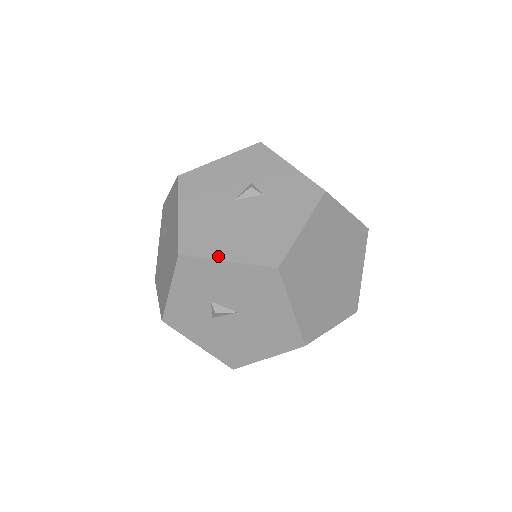
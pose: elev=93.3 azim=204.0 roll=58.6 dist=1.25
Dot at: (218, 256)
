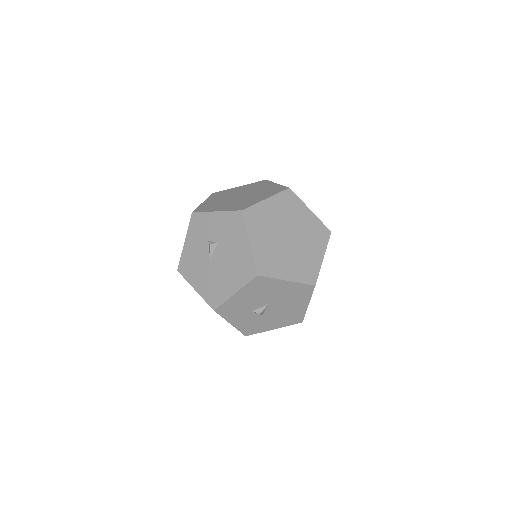
Dot at: (229, 295)
